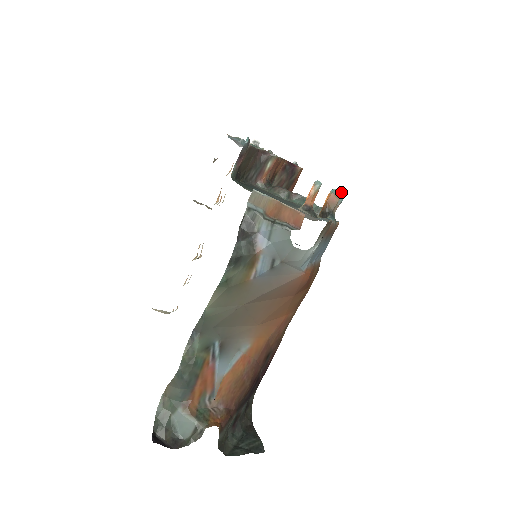
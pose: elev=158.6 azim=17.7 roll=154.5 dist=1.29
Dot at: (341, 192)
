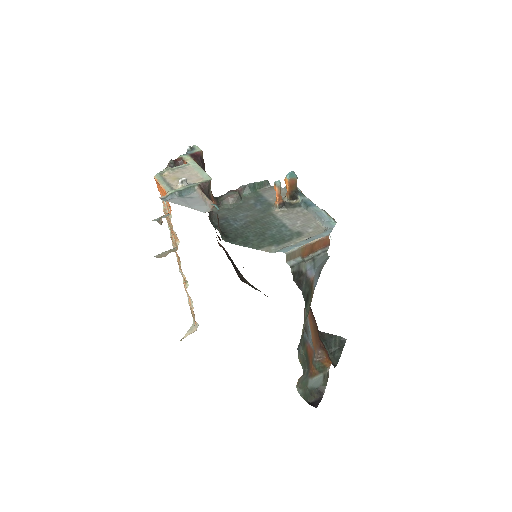
Dot at: (292, 172)
